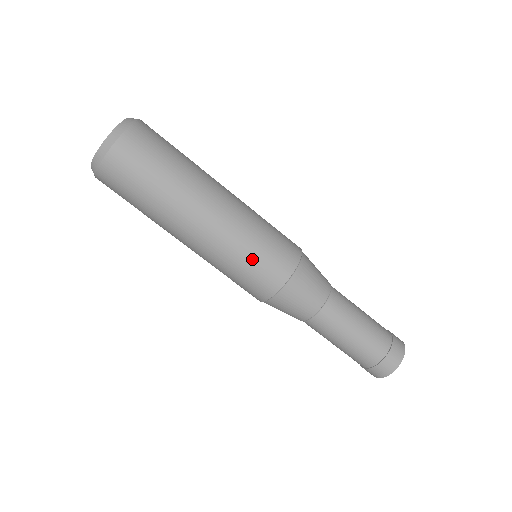
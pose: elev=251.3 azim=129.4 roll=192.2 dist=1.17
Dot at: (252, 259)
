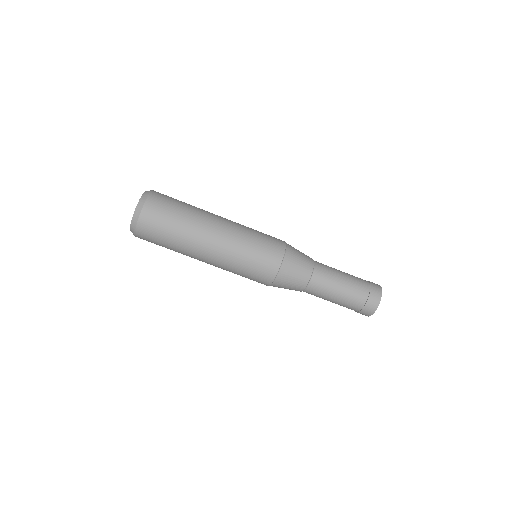
Dot at: (245, 273)
